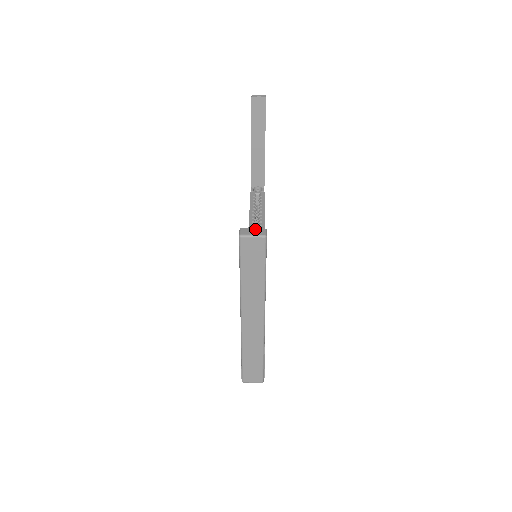
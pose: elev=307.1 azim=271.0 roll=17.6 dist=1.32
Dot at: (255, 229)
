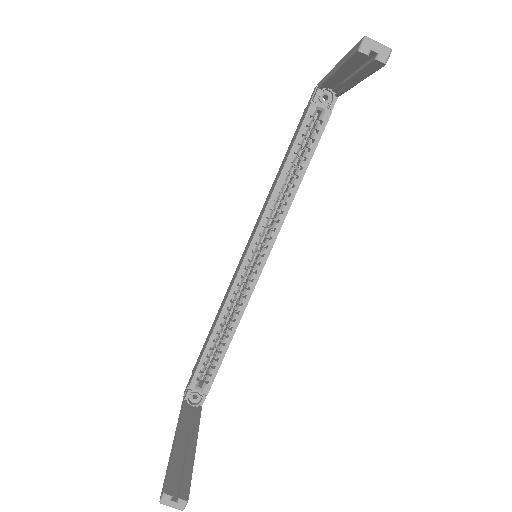
Dot at: (278, 199)
